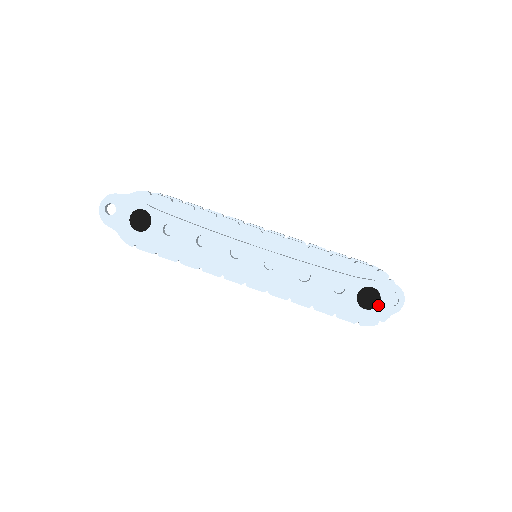
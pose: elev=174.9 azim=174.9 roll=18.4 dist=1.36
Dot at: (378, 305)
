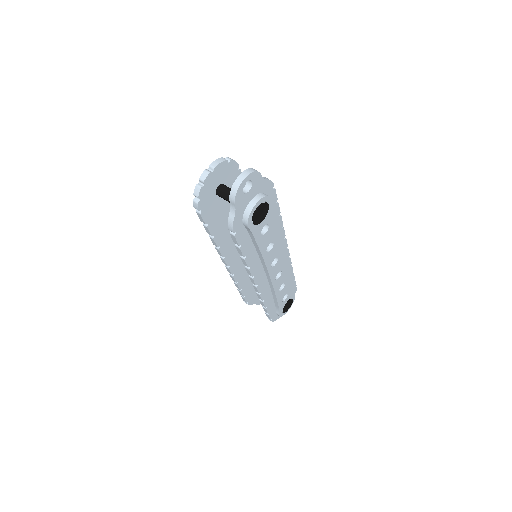
Dot at: (287, 310)
